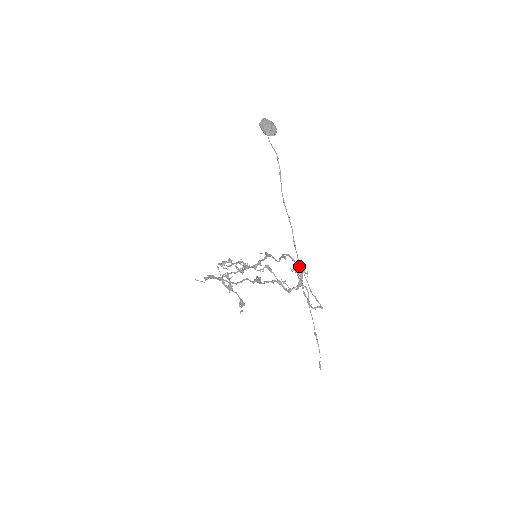
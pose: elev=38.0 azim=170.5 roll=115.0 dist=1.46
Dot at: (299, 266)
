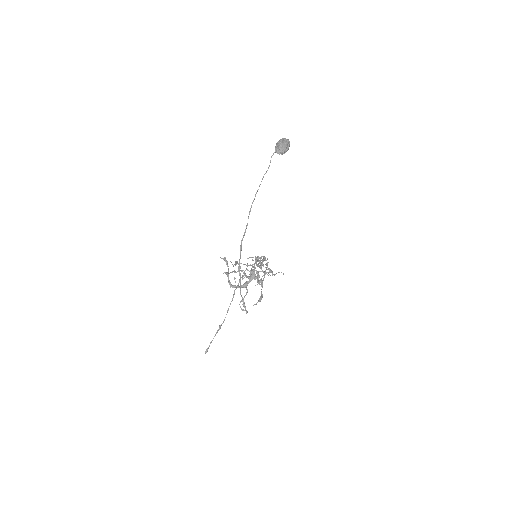
Dot at: (253, 271)
